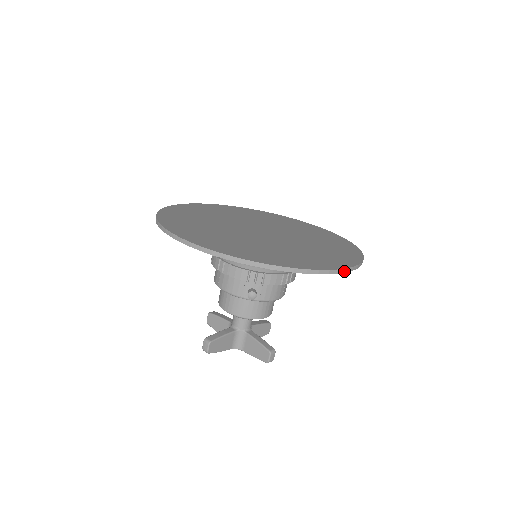
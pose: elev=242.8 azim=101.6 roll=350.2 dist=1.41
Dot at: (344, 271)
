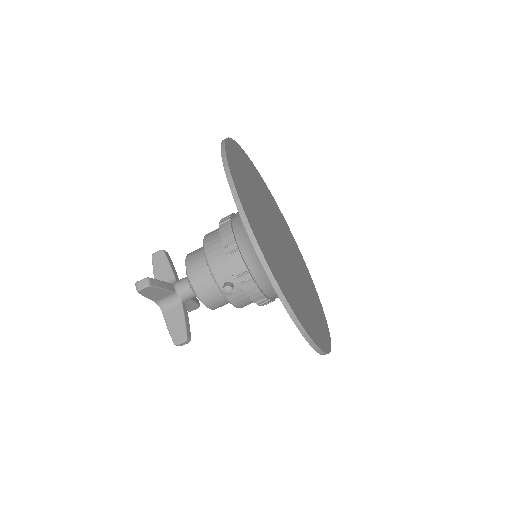
Dot at: (321, 353)
